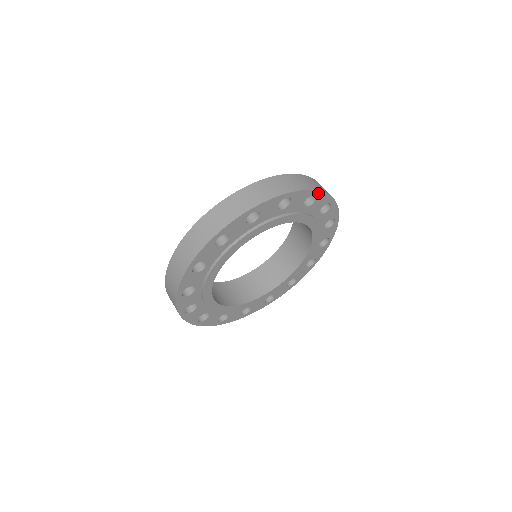
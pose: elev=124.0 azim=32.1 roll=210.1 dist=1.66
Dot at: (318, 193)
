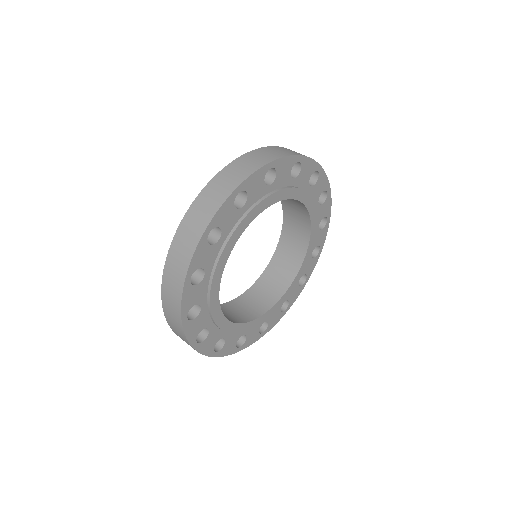
Dot at: (329, 193)
